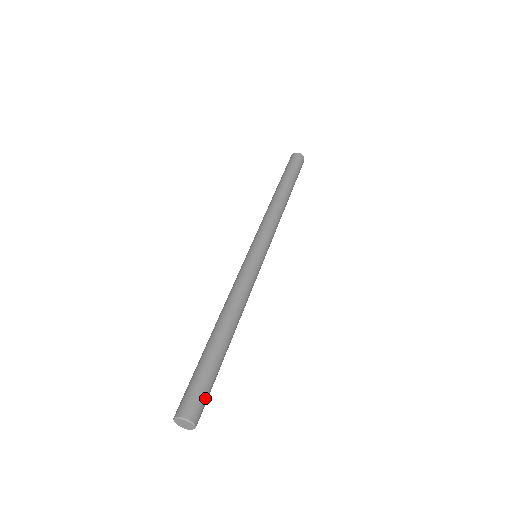
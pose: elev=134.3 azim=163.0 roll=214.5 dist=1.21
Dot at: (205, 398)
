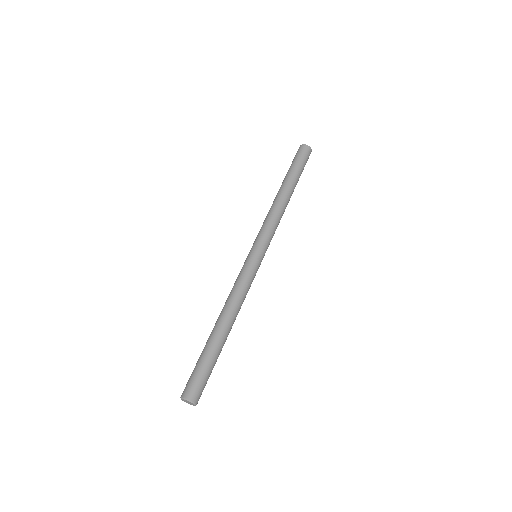
Dot at: (202, 382)
